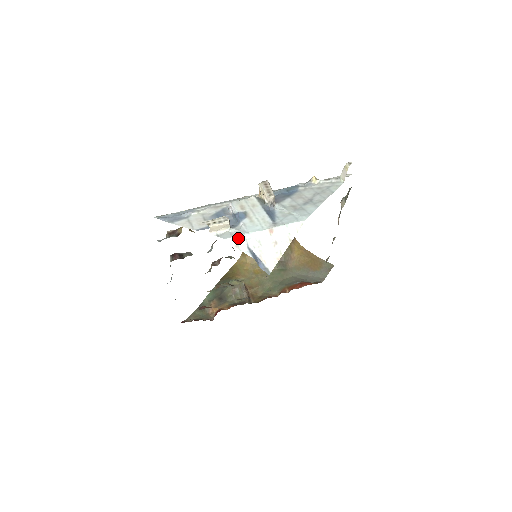
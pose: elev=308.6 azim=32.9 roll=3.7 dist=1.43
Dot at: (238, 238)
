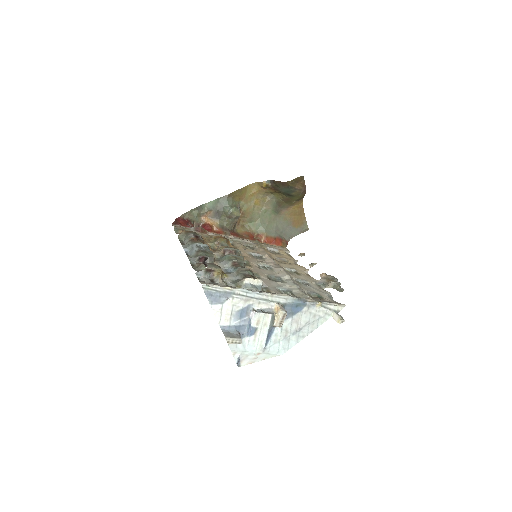
Dot at: (238, 352)
